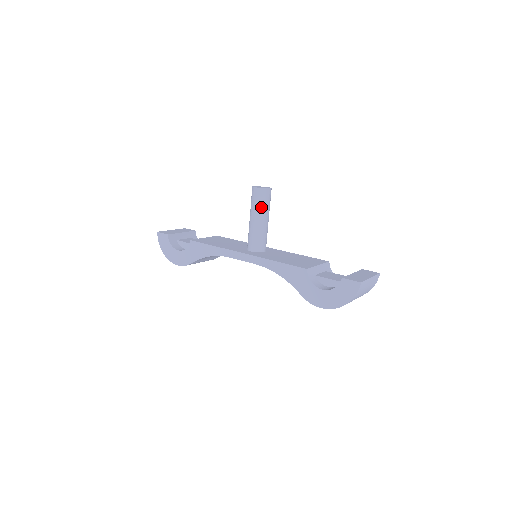
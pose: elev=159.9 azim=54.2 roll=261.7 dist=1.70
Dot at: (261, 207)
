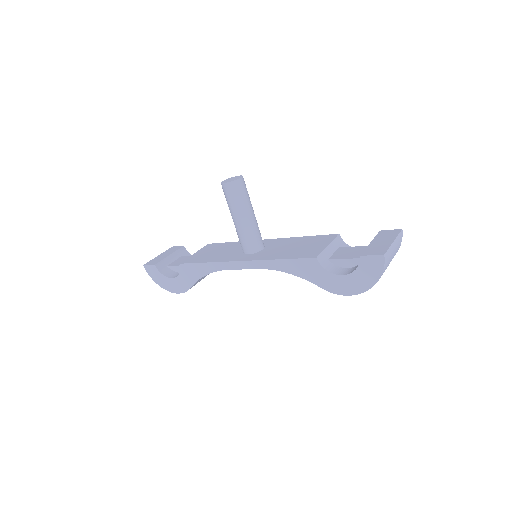
Dot at: (239, 203)
